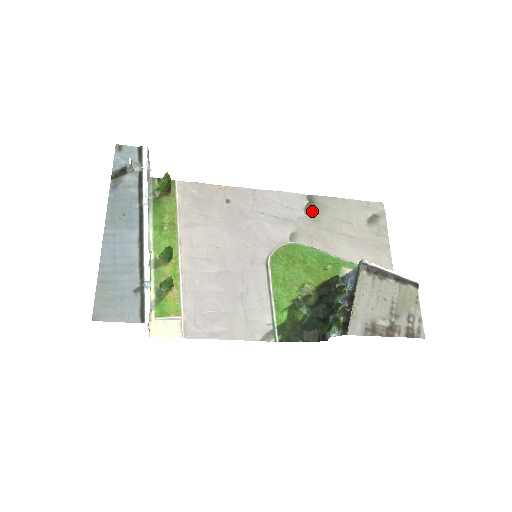
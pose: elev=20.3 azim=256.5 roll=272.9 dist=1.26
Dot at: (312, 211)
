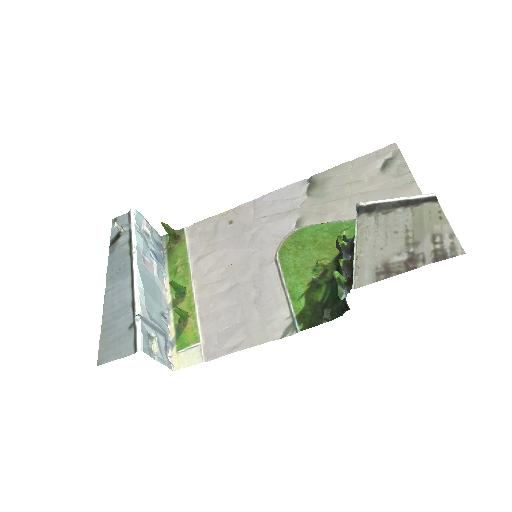
Dot at: (315, 190)
